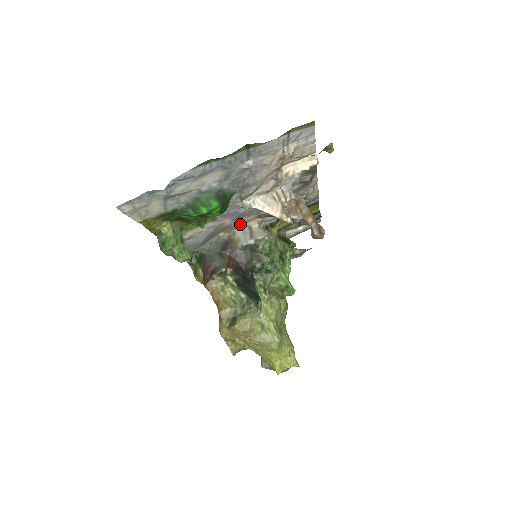
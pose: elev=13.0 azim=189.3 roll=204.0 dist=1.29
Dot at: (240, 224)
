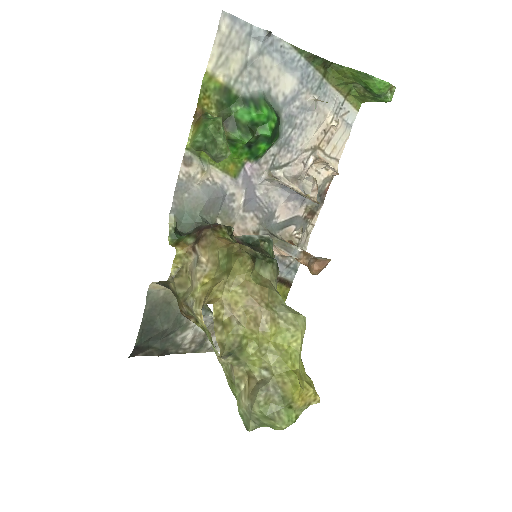
Dot at: (237, 228)
